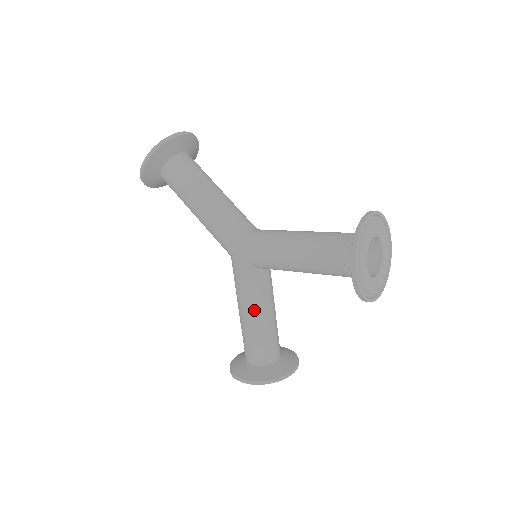
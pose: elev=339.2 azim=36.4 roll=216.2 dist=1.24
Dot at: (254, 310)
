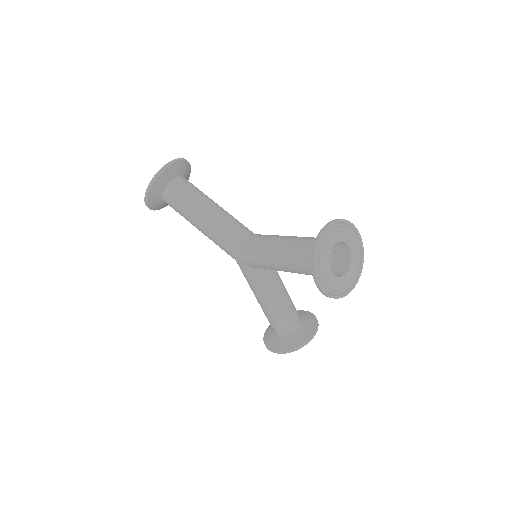
Dot at: (266, 299)
